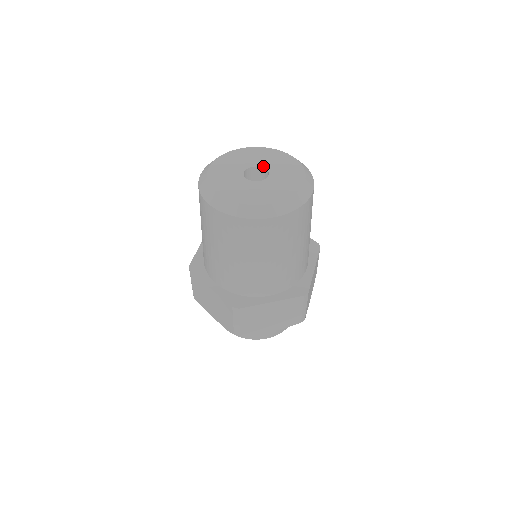
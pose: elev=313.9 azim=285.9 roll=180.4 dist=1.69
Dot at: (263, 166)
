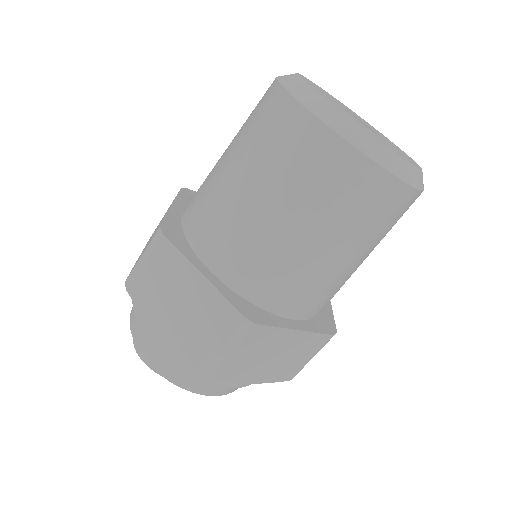
Dot at: (376, 132)
